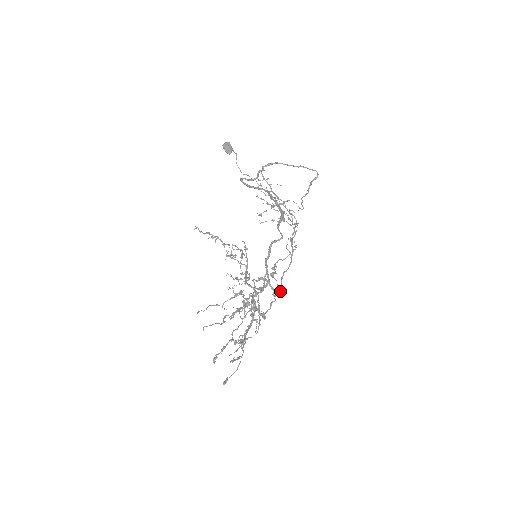
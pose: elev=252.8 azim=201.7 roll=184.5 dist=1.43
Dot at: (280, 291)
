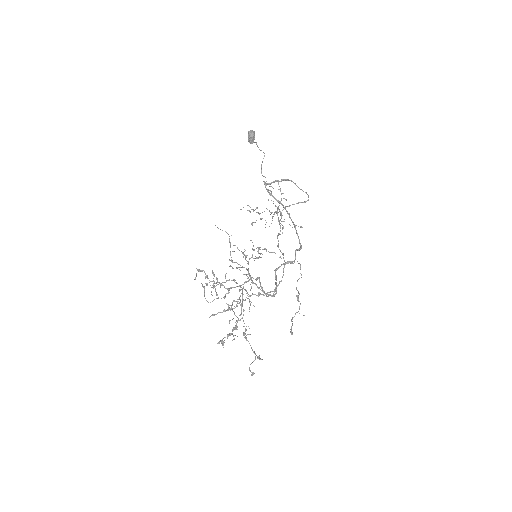
Dot at: (304, 315)
